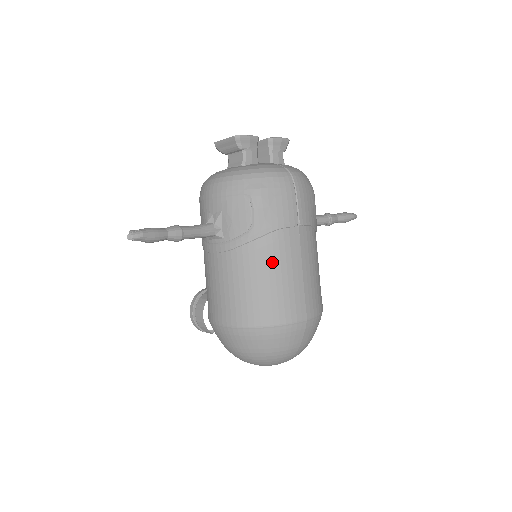
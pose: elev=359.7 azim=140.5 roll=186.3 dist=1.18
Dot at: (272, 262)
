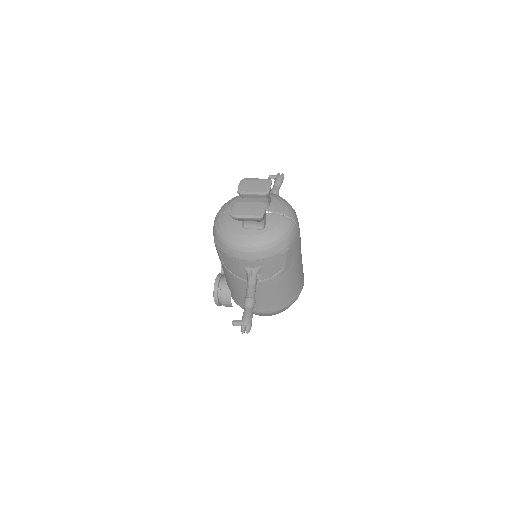
Dot at: (293, 276)
